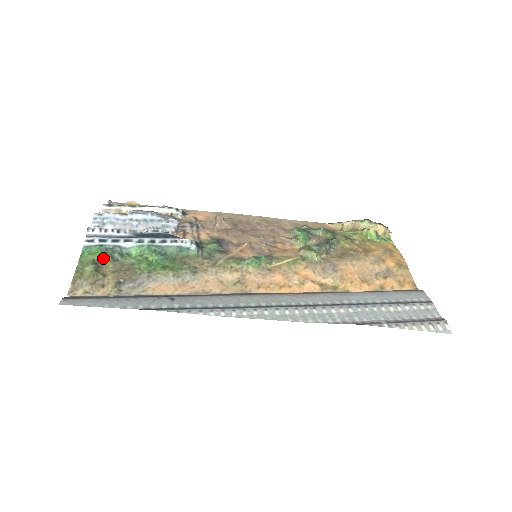
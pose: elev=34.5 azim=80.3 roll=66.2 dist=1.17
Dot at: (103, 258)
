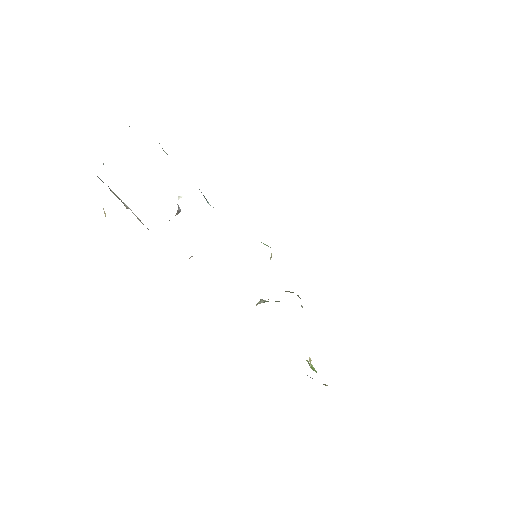
Dot at: occluded
